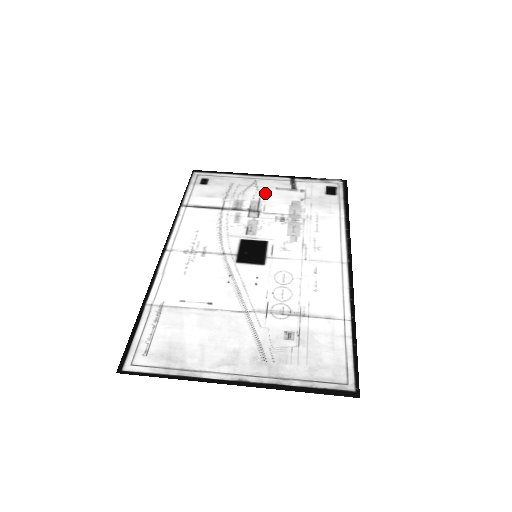
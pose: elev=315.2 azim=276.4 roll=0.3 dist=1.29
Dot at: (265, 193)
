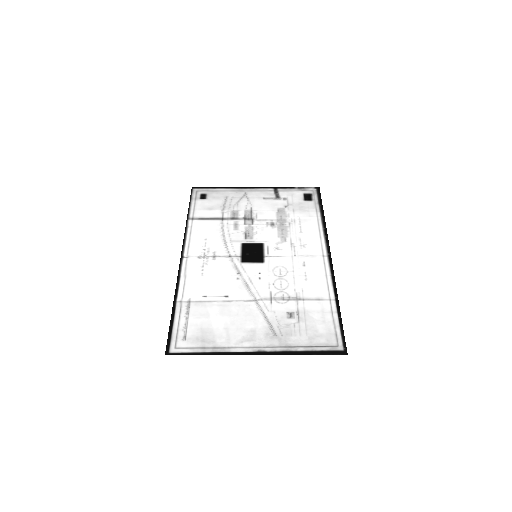
Dot at: (255, 203)
